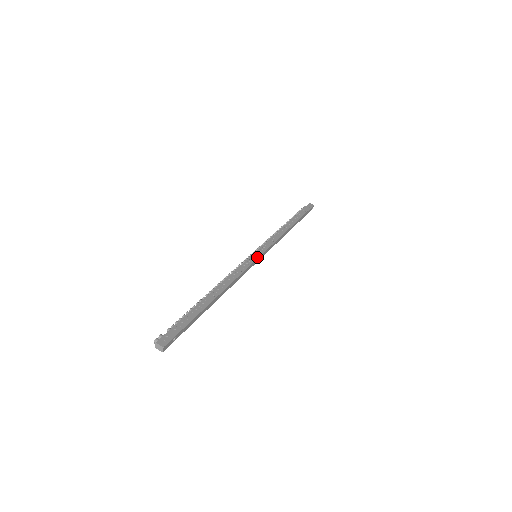
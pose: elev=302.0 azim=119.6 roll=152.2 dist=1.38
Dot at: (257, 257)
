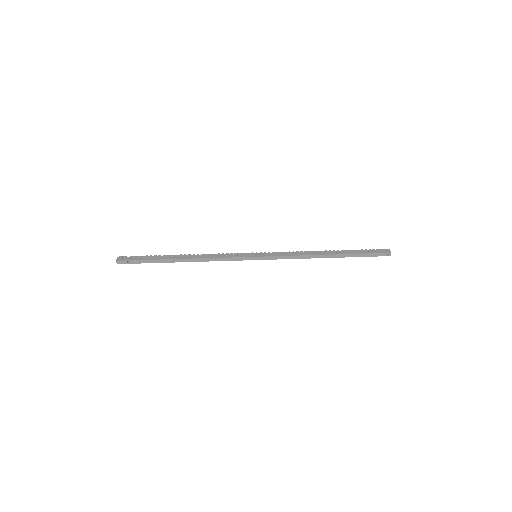
Dot at: (252, 256)
